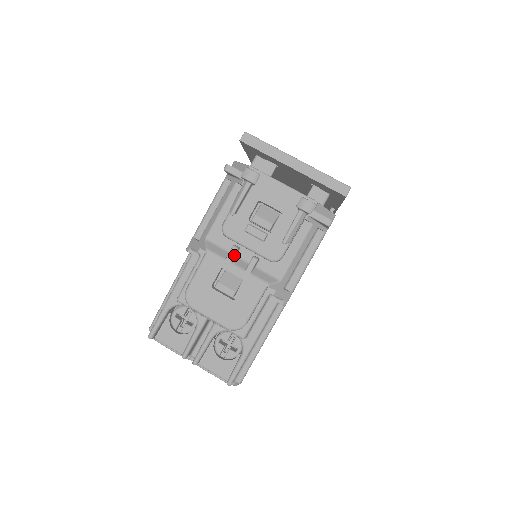
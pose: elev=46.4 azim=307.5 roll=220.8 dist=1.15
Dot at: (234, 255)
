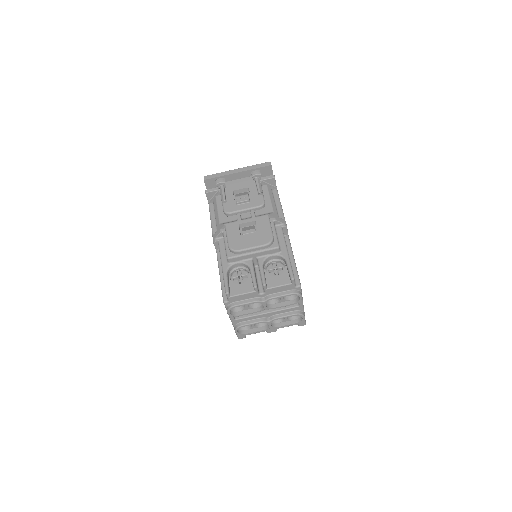
Dot at: (240, 217)
